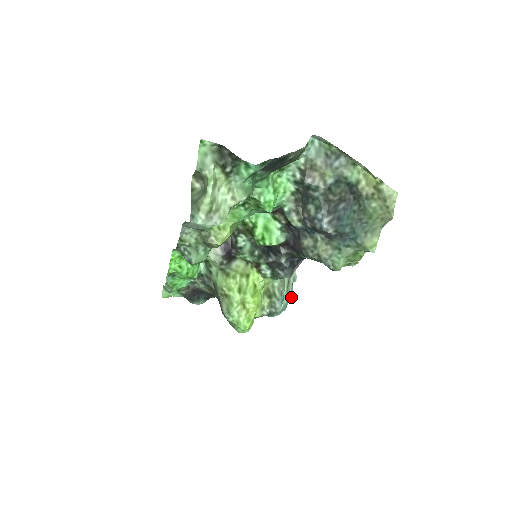
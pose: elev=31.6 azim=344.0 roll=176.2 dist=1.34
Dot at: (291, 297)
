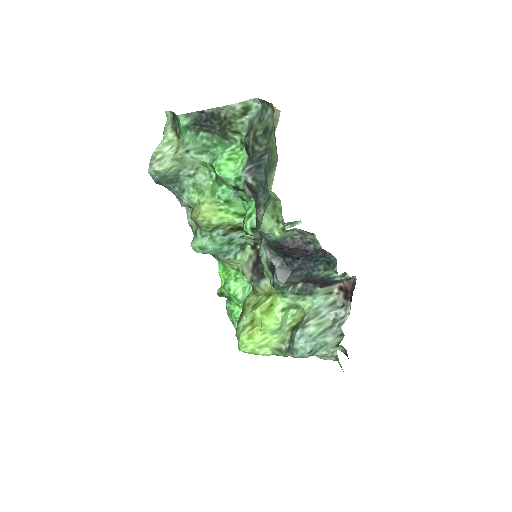
Dot at: (333, 348)
